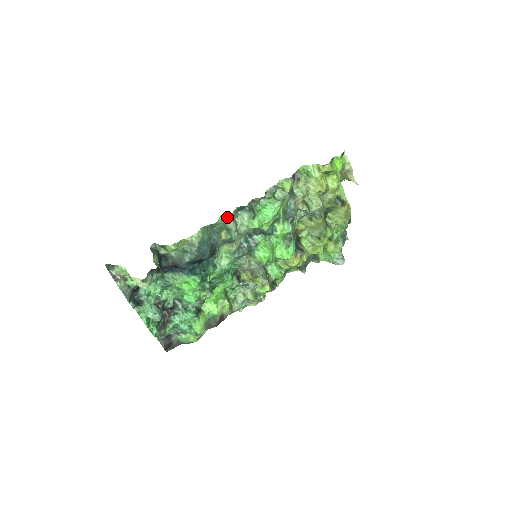
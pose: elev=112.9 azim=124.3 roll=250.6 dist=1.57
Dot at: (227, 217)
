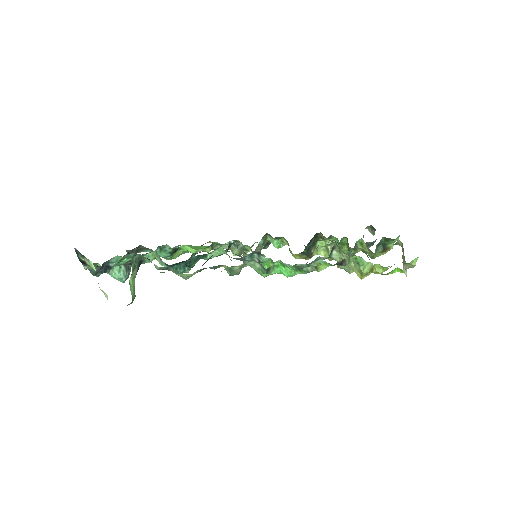
Dot at: (235, 266)
